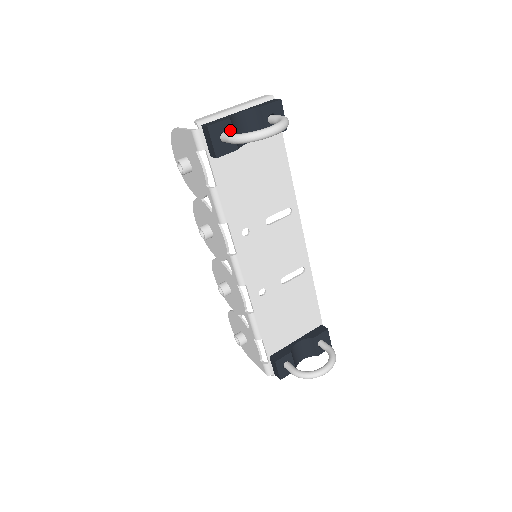
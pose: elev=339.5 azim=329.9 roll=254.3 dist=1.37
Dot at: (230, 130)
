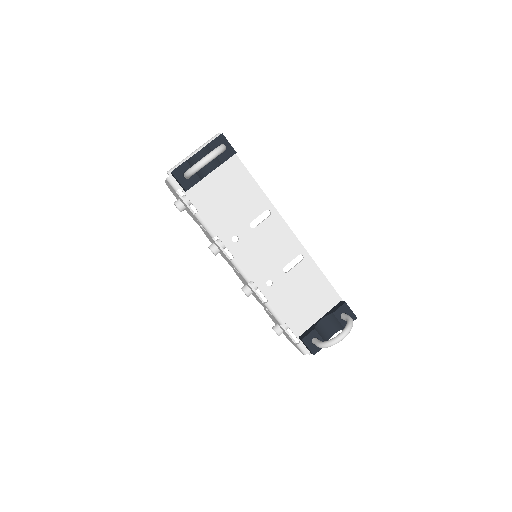
Dot at: occluded
